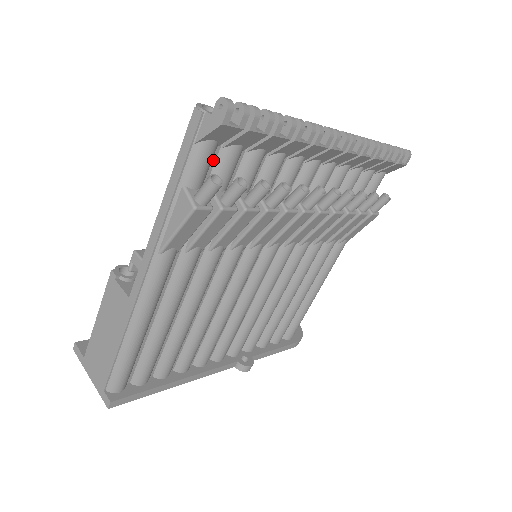
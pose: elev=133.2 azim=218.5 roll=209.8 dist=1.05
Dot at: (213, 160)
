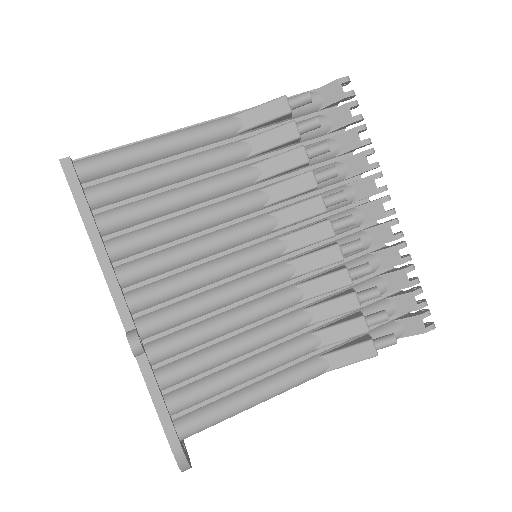
Dot at: (310, 116)
